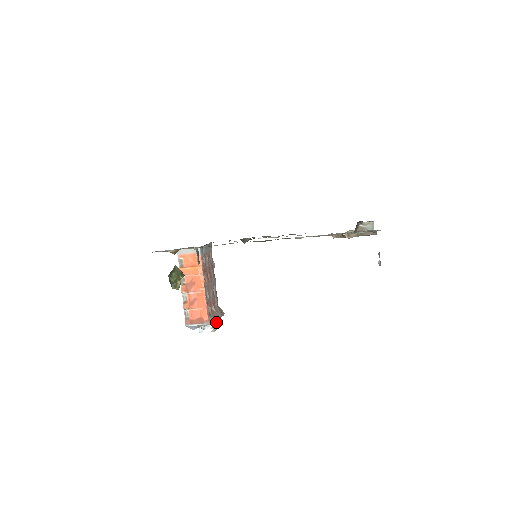
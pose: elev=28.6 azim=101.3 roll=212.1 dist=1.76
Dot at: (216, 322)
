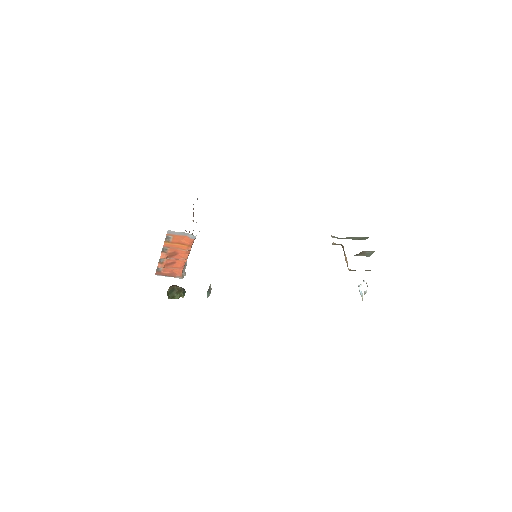
Dot at: occluded
